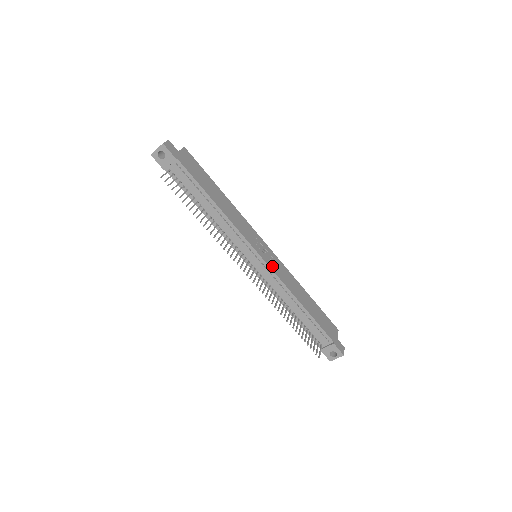
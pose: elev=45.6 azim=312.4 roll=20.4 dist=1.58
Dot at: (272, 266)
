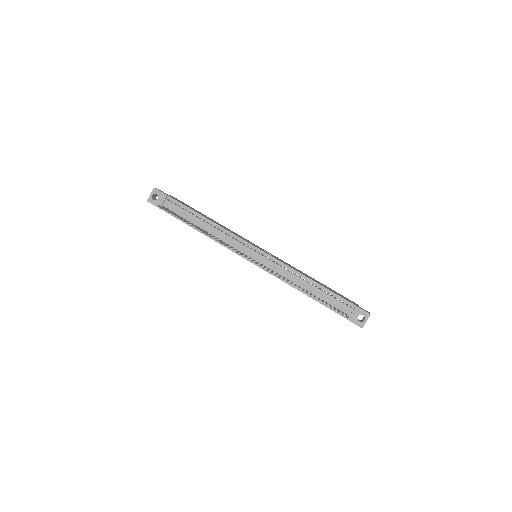
Dot at: (272, 256)
